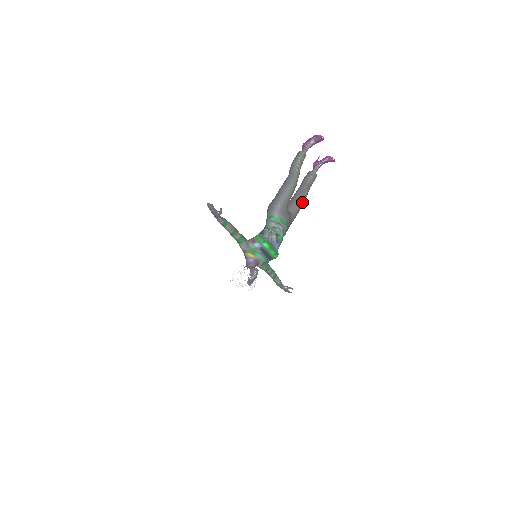
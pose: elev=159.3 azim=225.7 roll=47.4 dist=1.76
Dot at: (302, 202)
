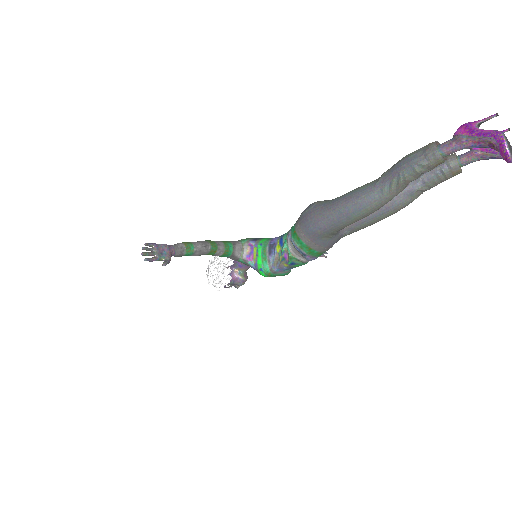
Dot at: (383, 218)
